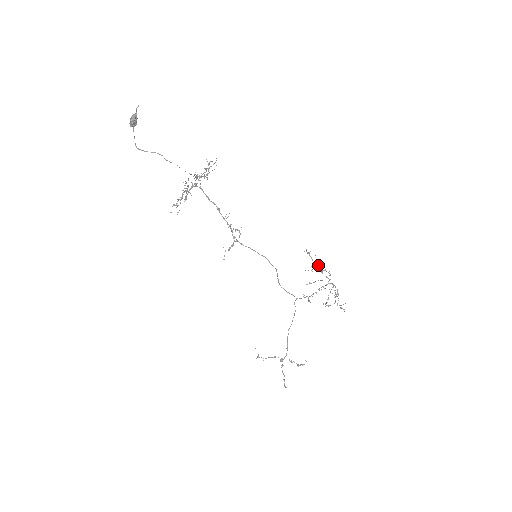
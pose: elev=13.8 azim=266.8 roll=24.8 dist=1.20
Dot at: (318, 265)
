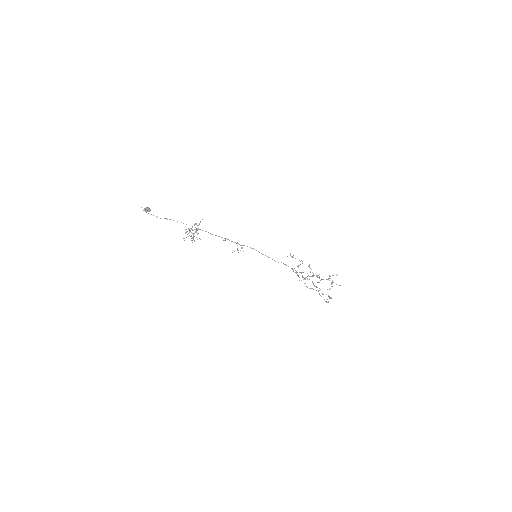
Dot at: occluded
